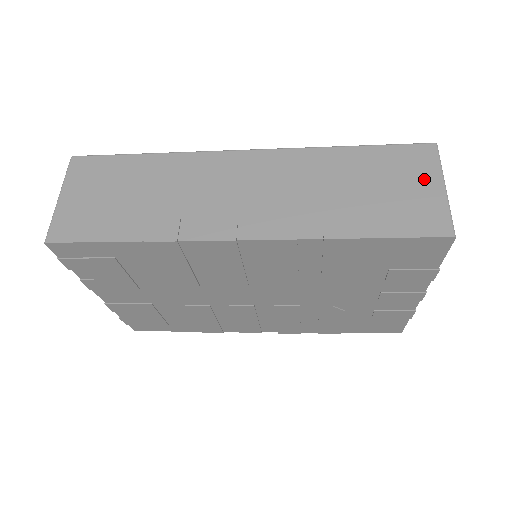
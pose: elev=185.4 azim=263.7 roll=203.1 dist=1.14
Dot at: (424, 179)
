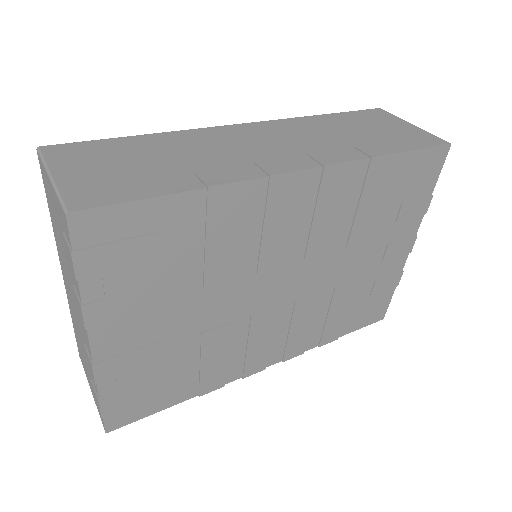
Dot at: (396, 123)
